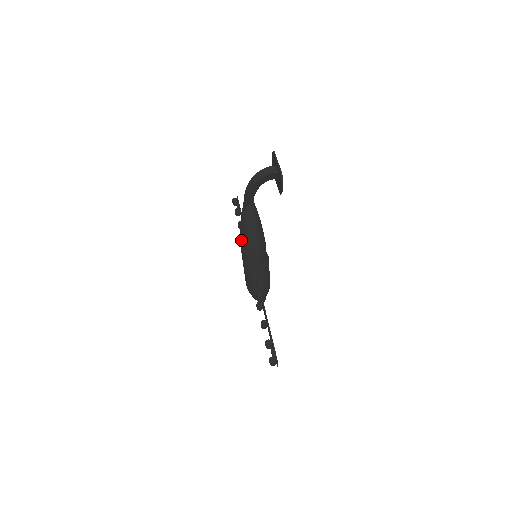
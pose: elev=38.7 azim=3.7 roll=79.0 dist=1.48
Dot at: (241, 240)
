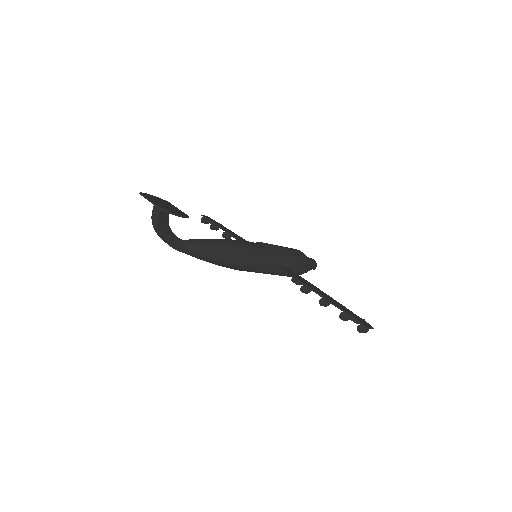
Dot at: occluded
